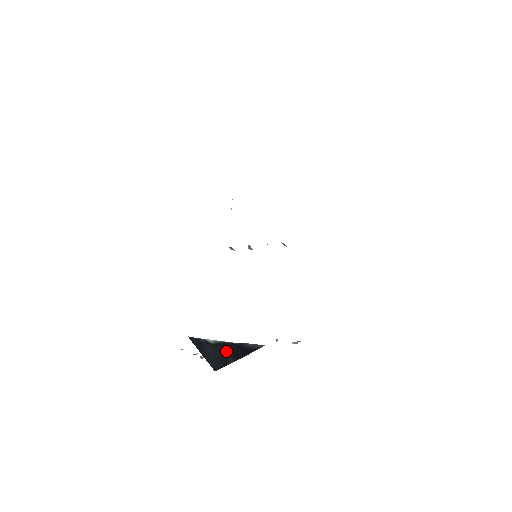
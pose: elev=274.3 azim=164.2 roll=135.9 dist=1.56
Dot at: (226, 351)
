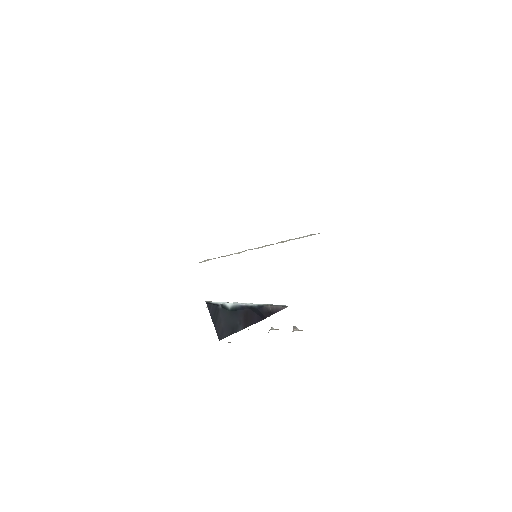
Dot at: (240, 317)
